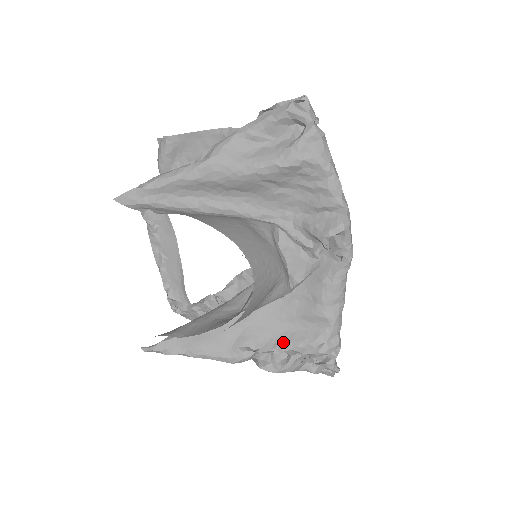
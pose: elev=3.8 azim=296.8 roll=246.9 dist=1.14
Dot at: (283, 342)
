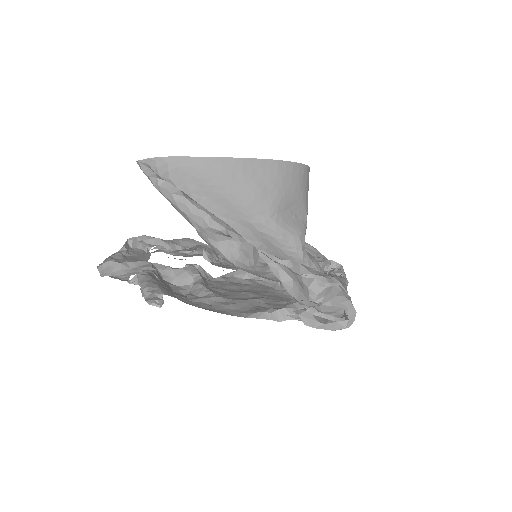
Dot at: occluded
